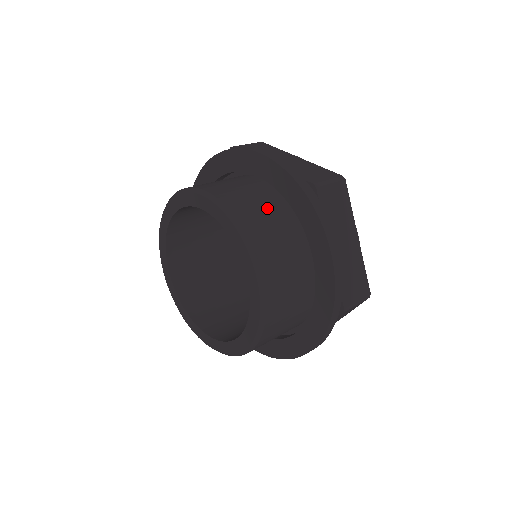
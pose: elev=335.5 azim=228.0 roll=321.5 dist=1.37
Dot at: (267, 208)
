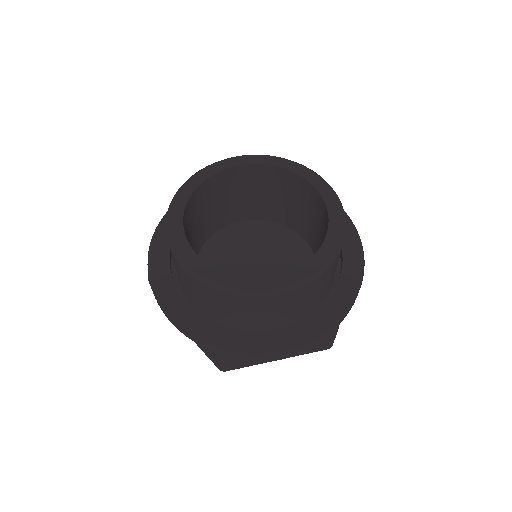
Dot at: occluded
